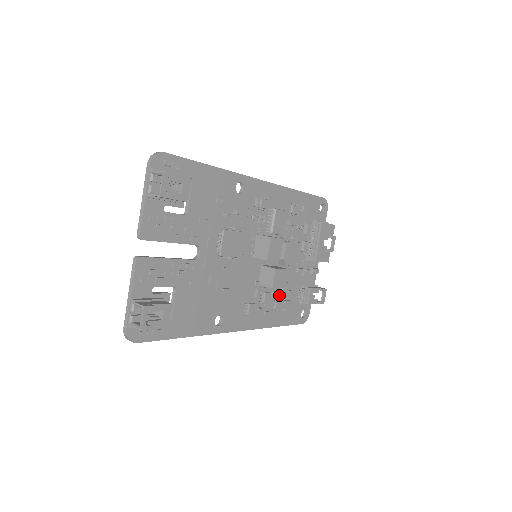
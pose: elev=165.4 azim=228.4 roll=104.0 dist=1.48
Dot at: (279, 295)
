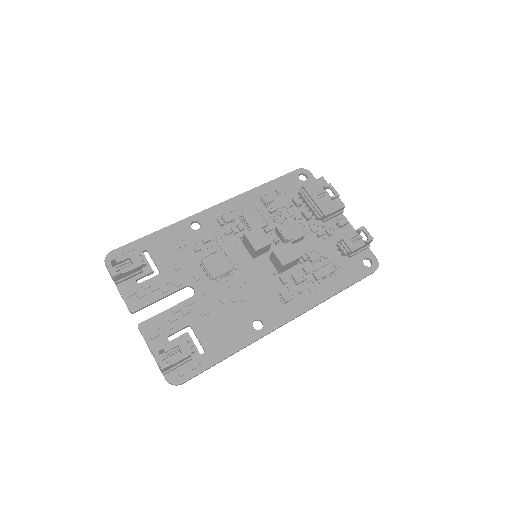
Dot at: (316, 267)
